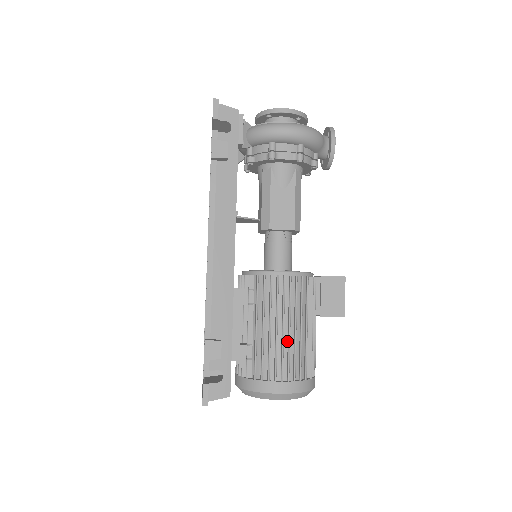
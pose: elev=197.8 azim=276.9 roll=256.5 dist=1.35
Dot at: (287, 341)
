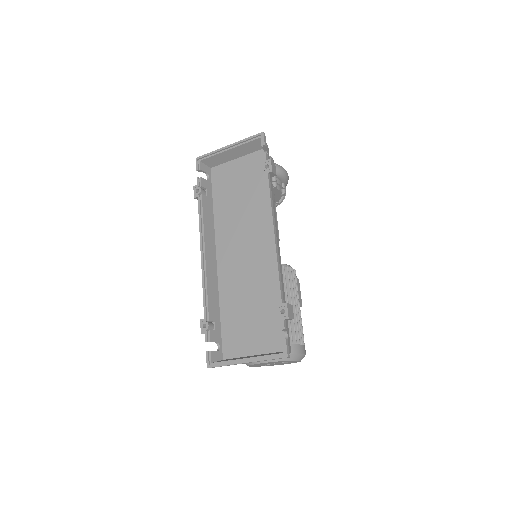
Dot at: (297, 316)
